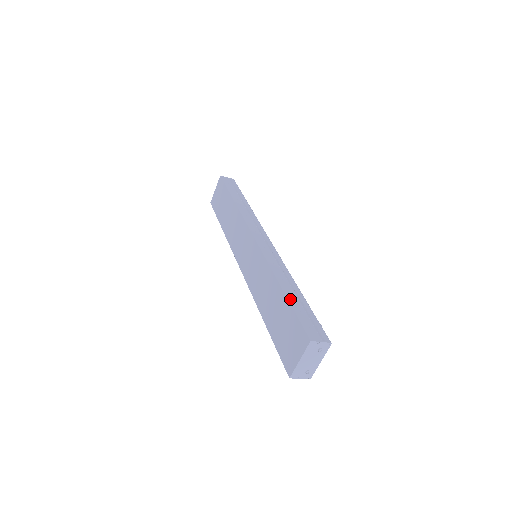
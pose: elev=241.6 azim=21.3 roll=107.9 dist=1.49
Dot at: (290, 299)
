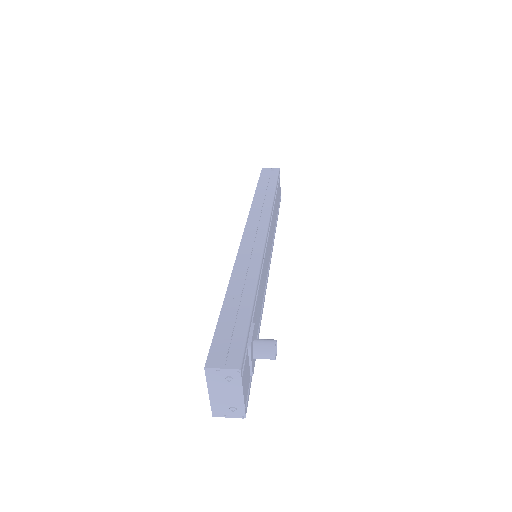
Dot at: (224, 309)
